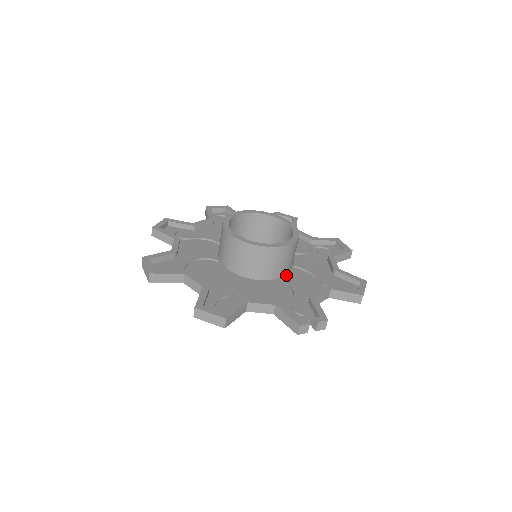
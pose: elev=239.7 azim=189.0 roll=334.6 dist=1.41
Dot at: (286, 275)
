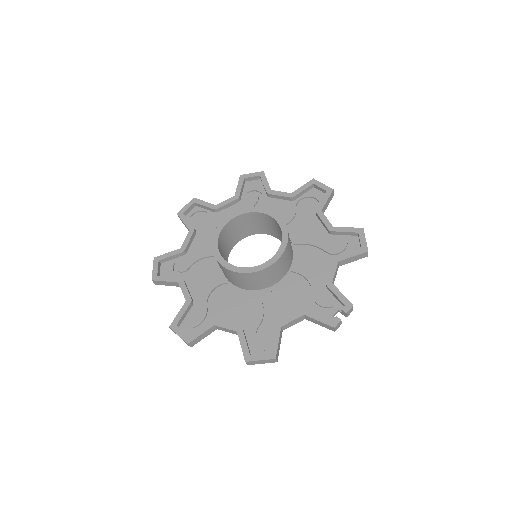
Dot at: (292, 262)
